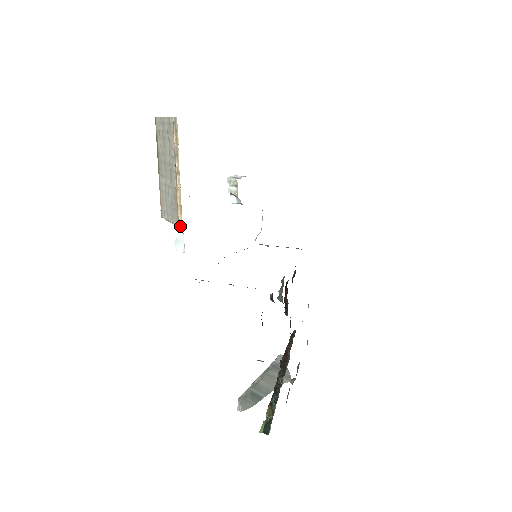
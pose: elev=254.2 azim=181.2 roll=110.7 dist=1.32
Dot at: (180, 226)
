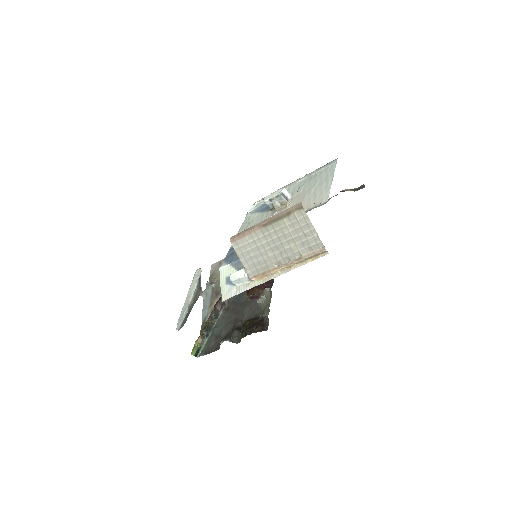
Dot at: (252, 280)
